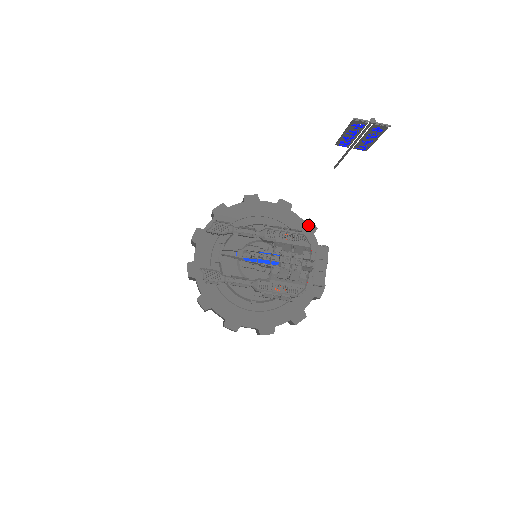
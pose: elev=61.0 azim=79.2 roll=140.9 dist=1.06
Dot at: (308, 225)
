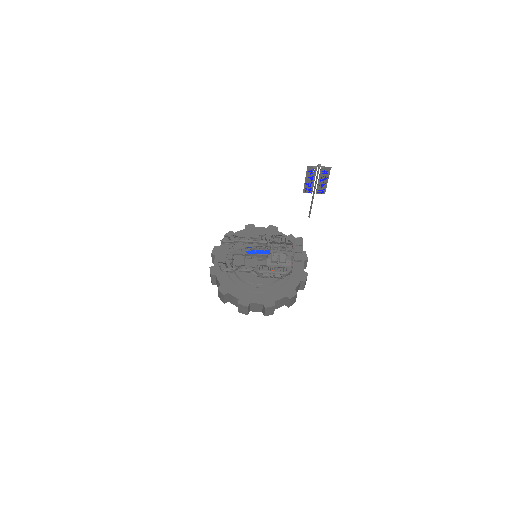
Dot at: (291, 238)
